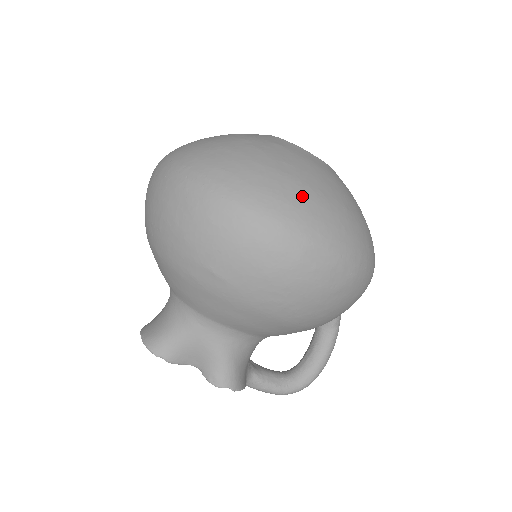
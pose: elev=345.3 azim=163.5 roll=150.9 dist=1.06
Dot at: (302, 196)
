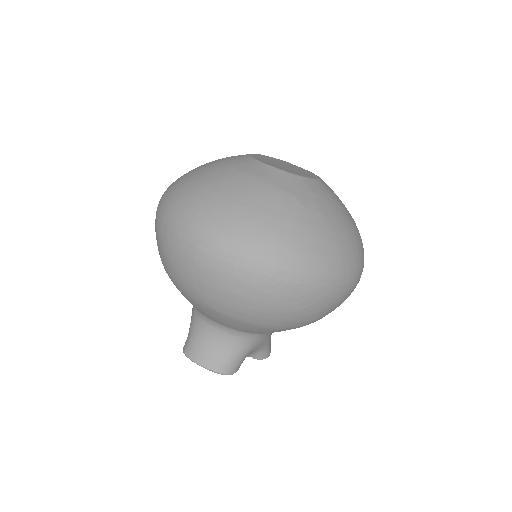
Dot at: (356, 241)
